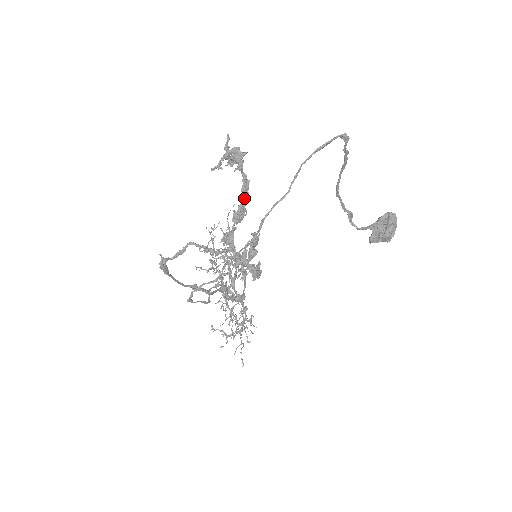
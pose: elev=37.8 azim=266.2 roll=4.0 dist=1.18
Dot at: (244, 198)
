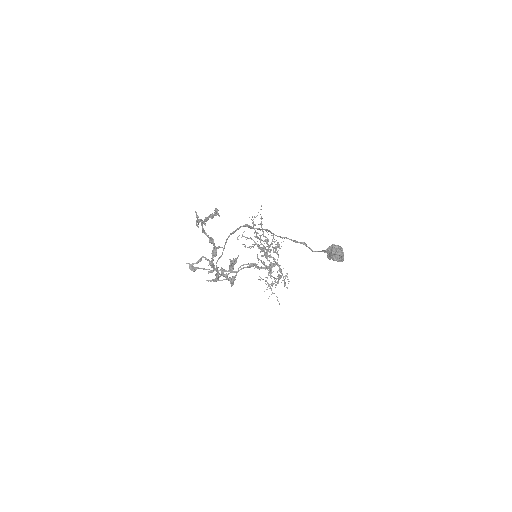
Dot at: (213, 245)
